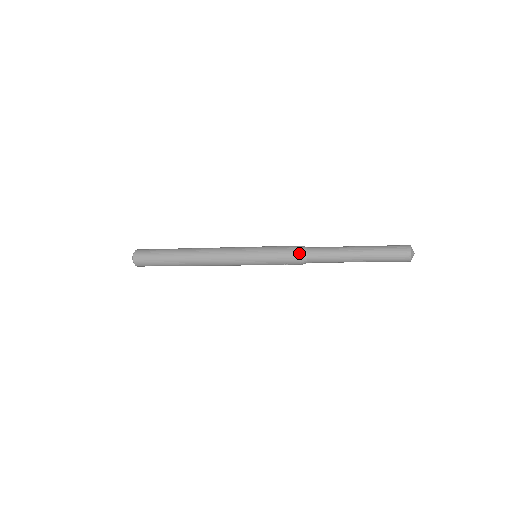
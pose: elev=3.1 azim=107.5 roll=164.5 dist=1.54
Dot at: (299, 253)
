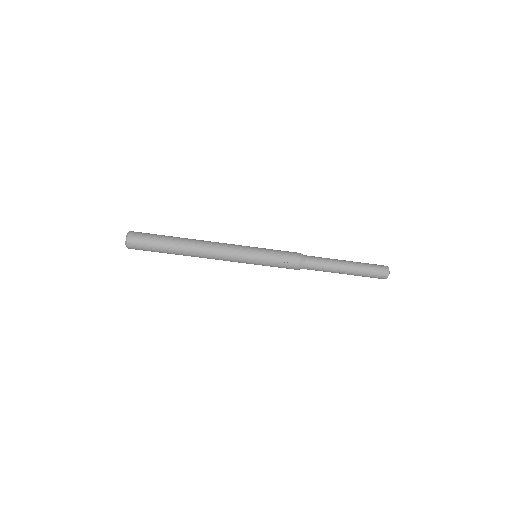
Dot at: (299, 253)
